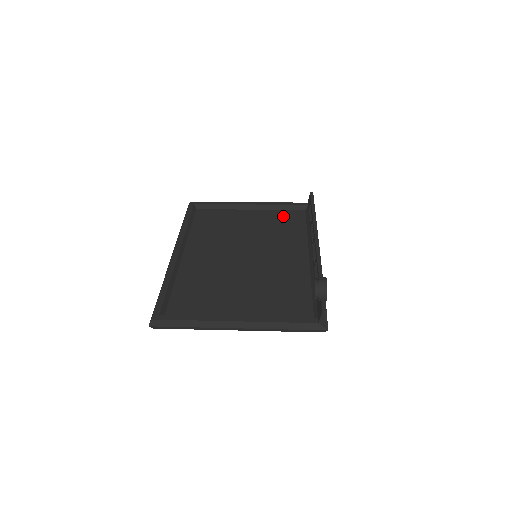
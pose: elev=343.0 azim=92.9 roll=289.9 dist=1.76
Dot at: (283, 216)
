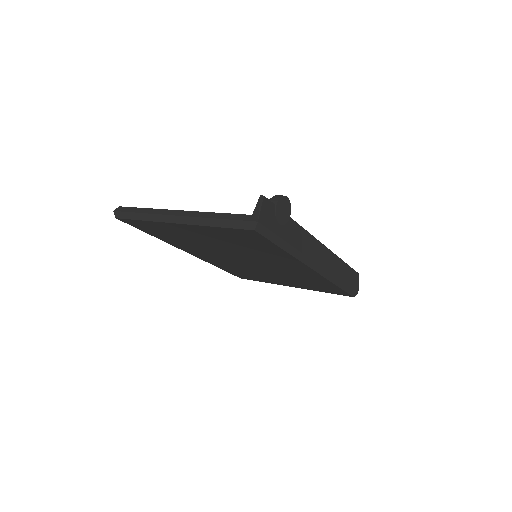
Dot at: occluded
